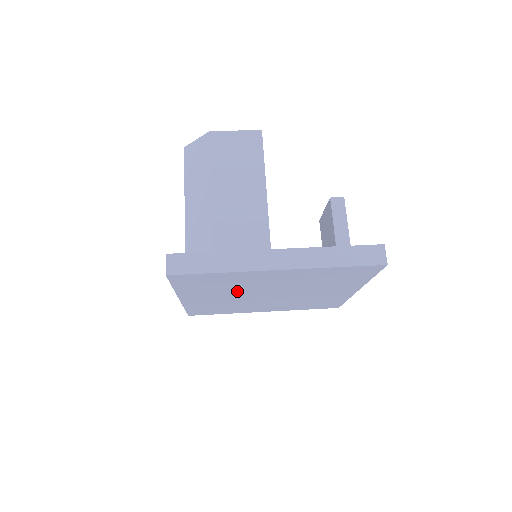
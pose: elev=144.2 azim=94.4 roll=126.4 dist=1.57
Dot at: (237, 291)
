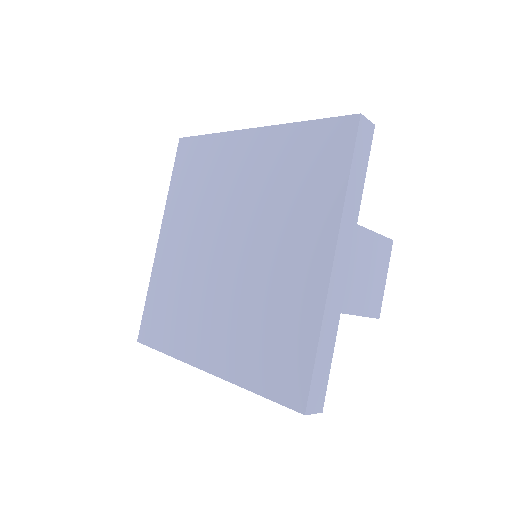
Dot at: (206, 216)
